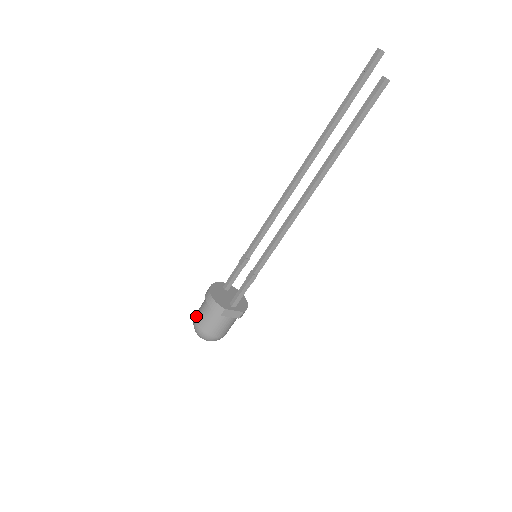
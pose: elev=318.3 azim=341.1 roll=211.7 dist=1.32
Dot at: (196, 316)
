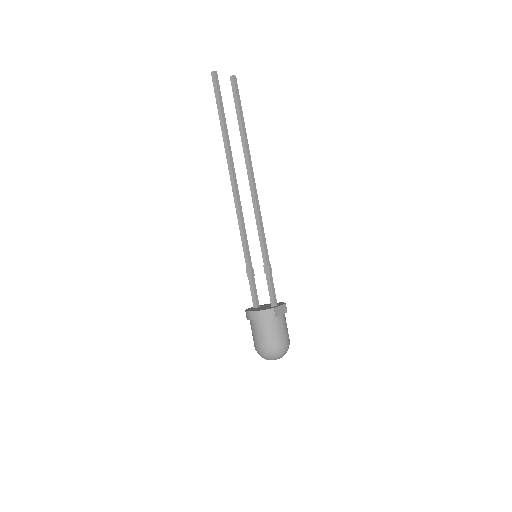
Dot at: (258, 344)
